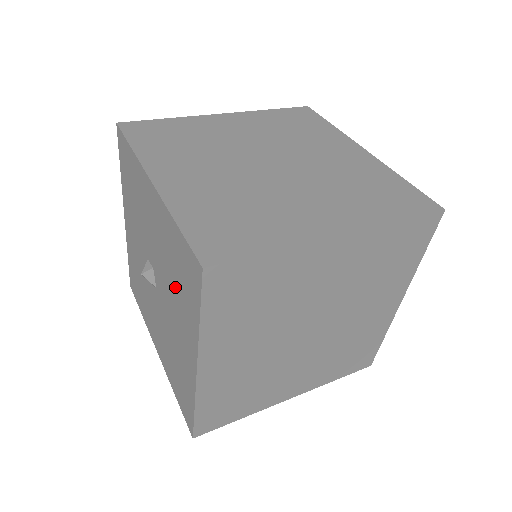
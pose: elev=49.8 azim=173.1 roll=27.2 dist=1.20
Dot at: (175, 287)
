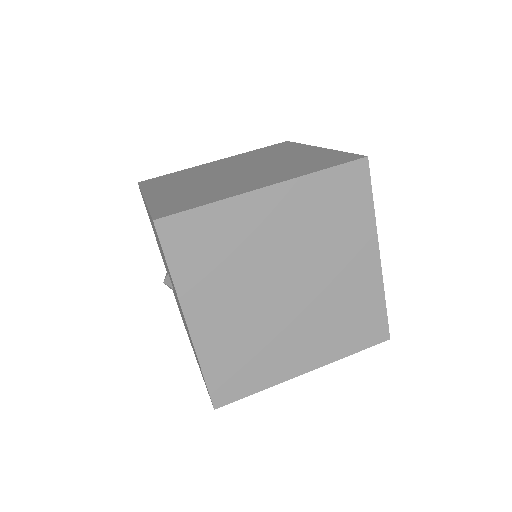
Dot at: occluded
